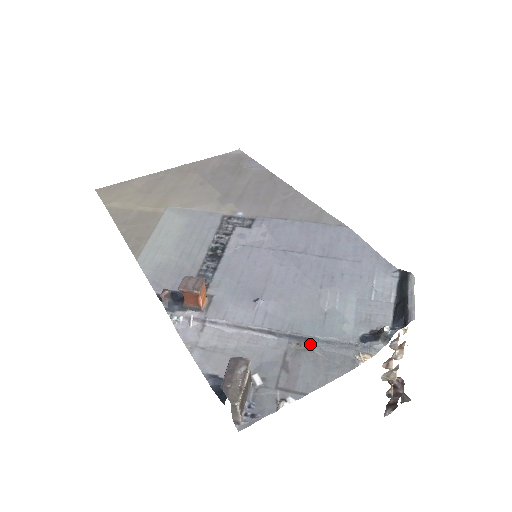
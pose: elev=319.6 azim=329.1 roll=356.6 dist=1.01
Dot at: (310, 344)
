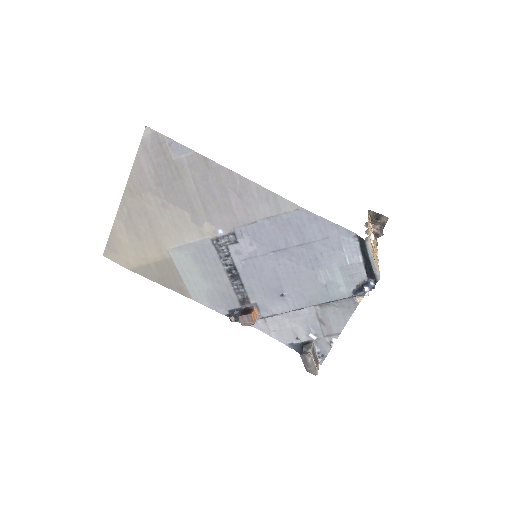
Dot at: (327, 304)
